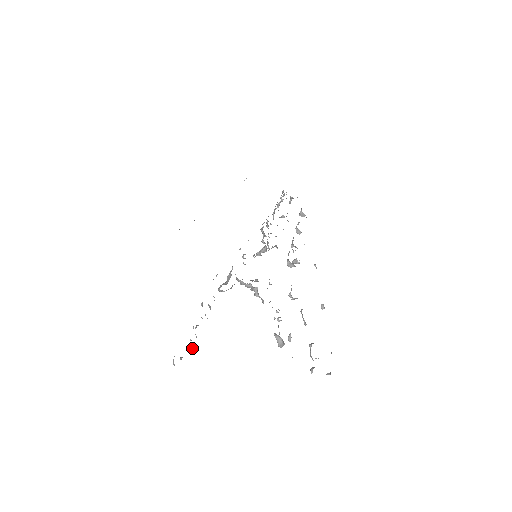
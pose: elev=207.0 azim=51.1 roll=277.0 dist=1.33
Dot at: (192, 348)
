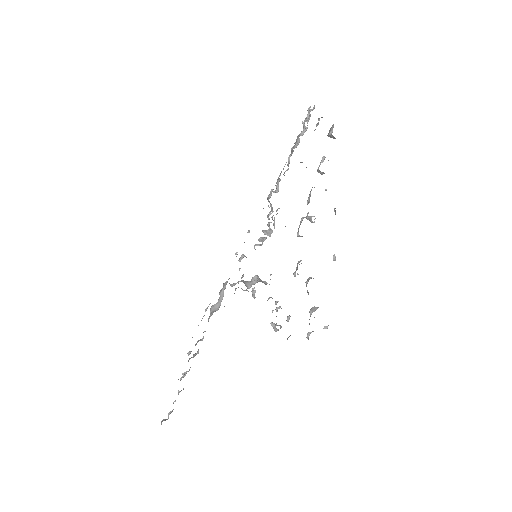
Dot at: occluded
